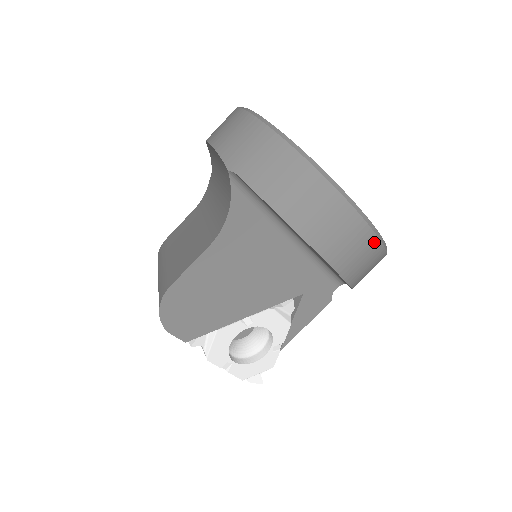
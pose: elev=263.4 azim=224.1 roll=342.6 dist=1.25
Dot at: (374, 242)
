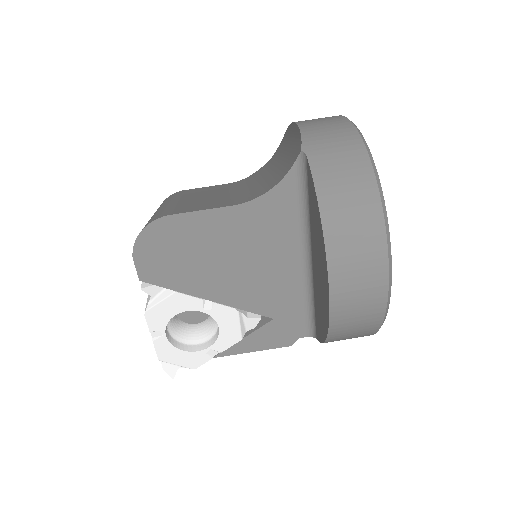
Dot at: (380, 307)
